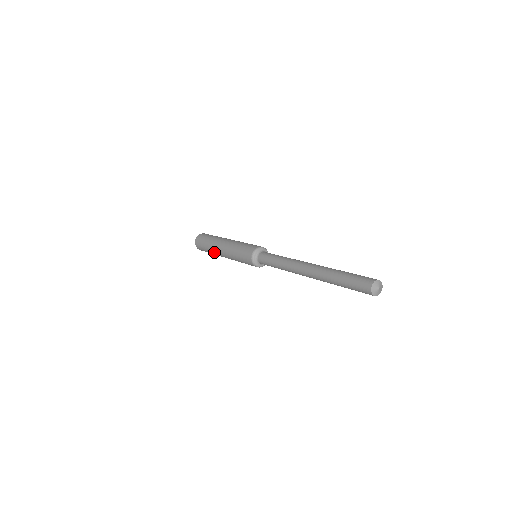
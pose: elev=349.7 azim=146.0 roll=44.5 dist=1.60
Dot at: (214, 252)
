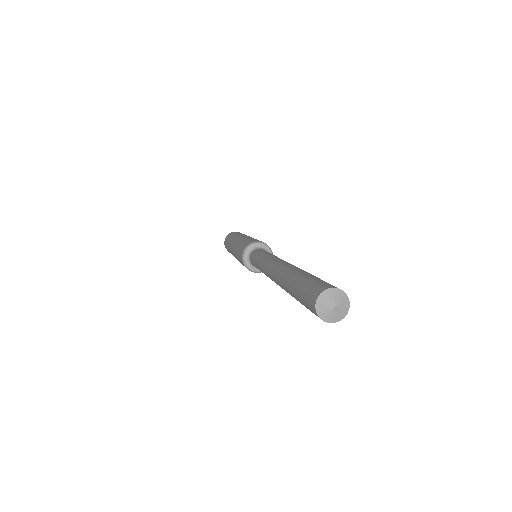
Dot at: occluded
